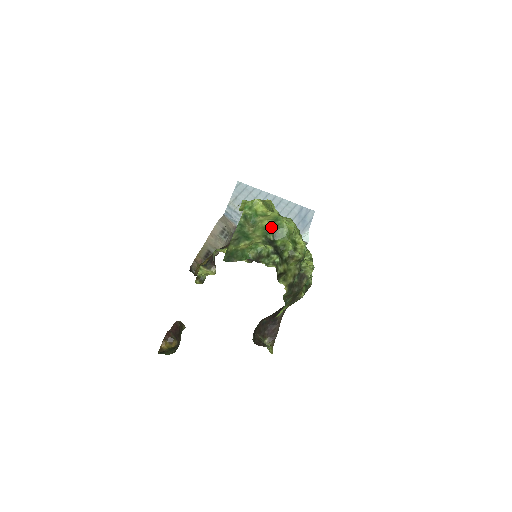
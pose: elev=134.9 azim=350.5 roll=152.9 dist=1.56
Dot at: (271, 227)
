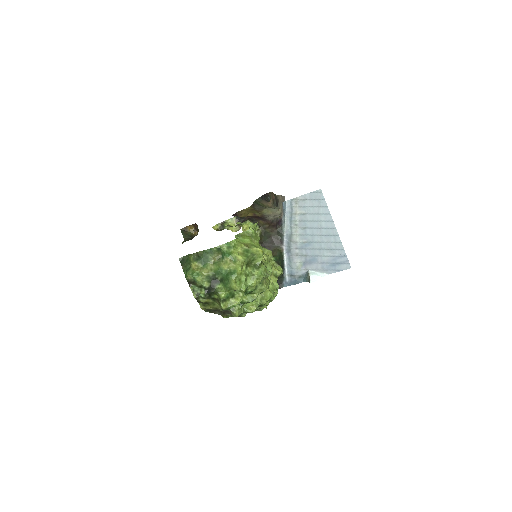
Dot at: (225, 273)
